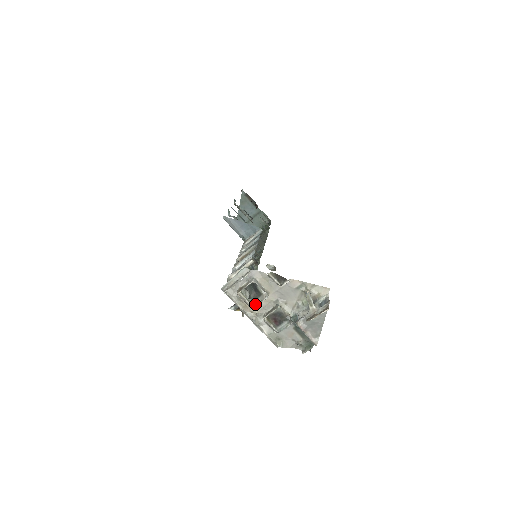
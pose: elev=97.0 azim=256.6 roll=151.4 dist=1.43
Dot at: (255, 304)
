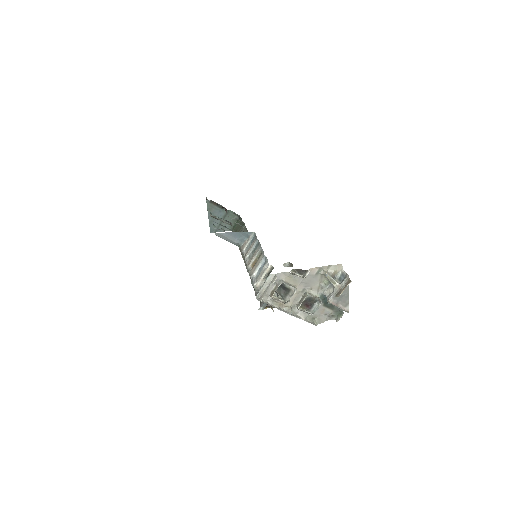
Dot at: (287, 299)
